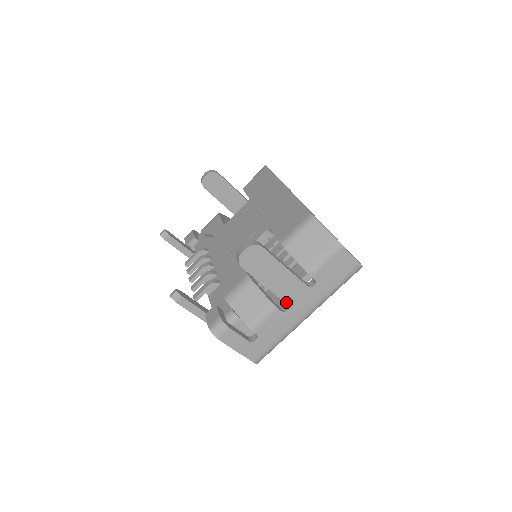
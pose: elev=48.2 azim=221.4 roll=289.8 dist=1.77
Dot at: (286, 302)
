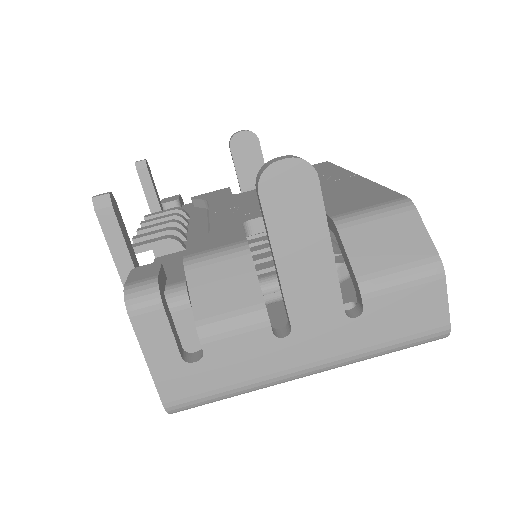
Dot at: (291, 319)
